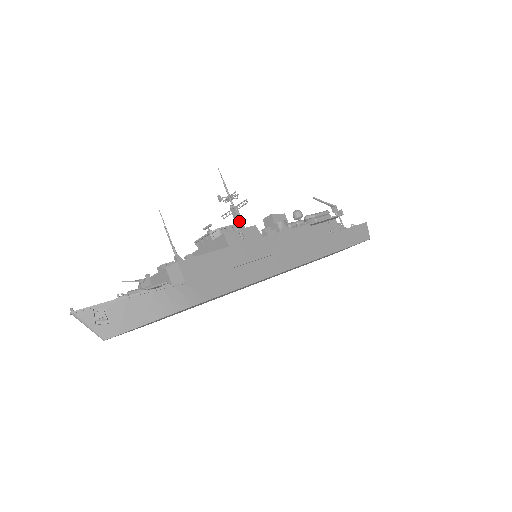
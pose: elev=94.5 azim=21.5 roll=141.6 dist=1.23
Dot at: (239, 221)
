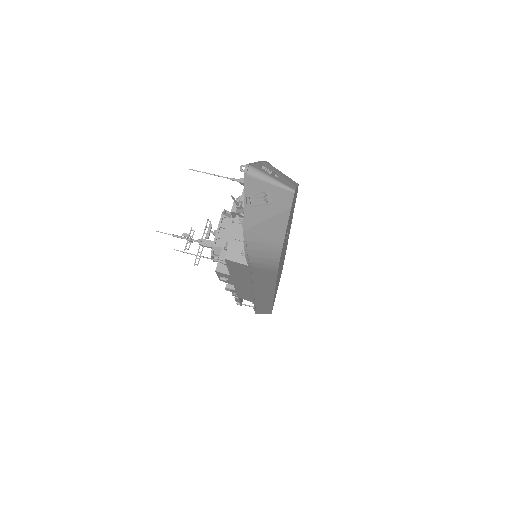
Dot at: occluded
